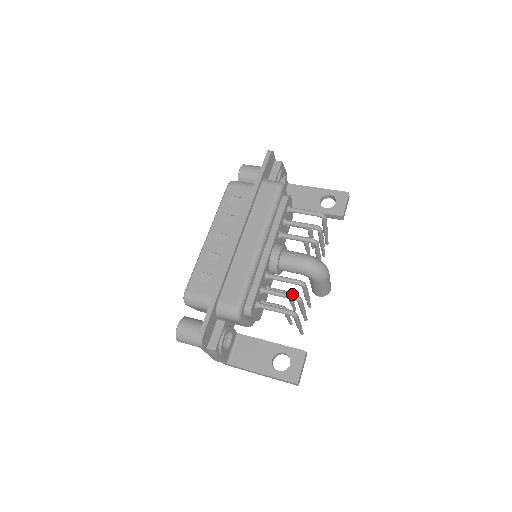
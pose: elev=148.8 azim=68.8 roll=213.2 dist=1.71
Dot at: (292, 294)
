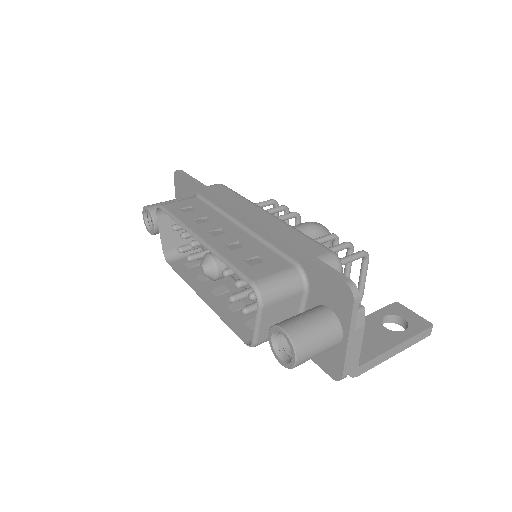
Dot at: occluded
